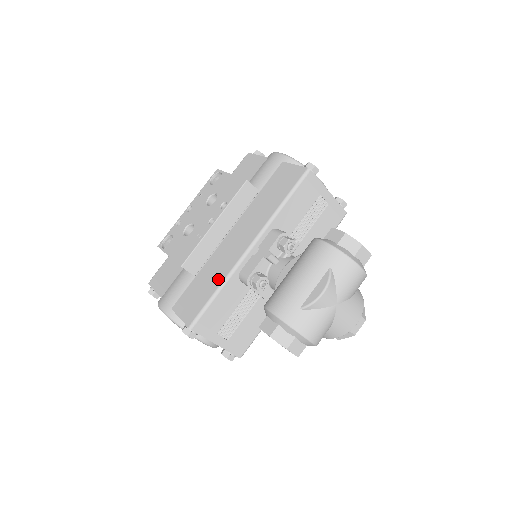
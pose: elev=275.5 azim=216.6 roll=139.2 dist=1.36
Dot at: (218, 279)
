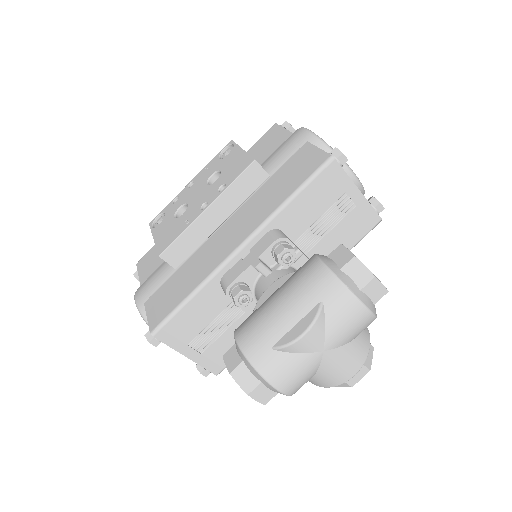
Dot at: (195, 281)
